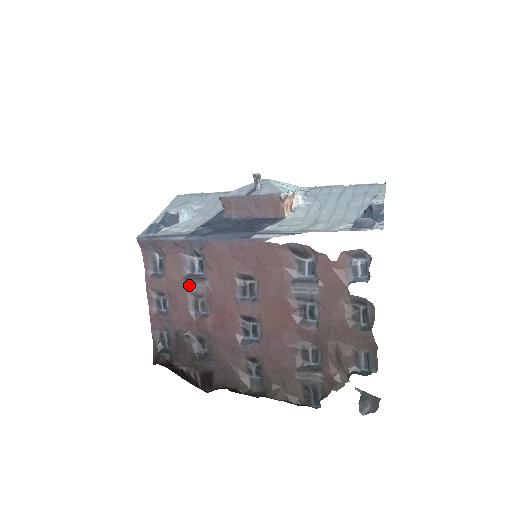
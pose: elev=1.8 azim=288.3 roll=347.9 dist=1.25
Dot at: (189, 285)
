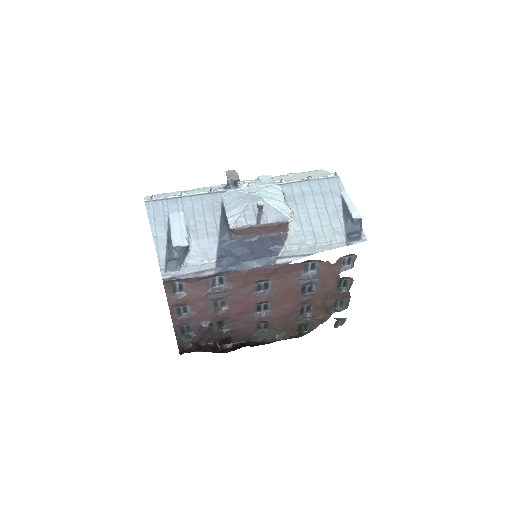
Dot at: (212, 296)
